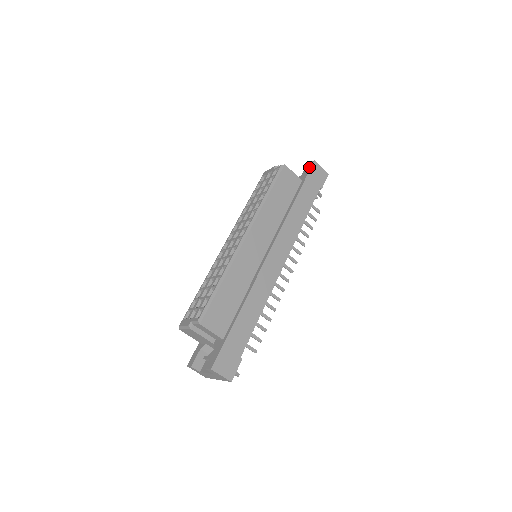
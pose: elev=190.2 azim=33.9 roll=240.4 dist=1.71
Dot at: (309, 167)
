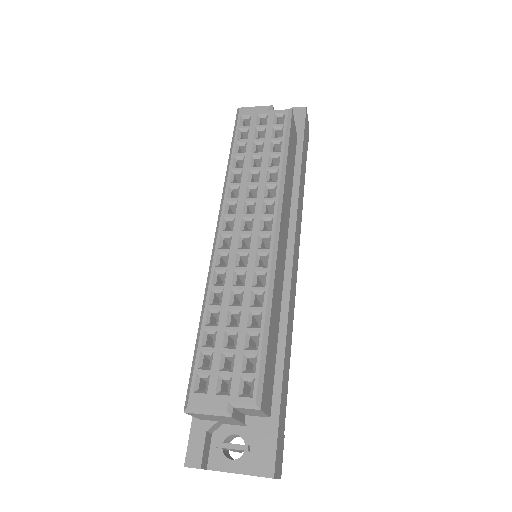
Dot at: (301, 116)
